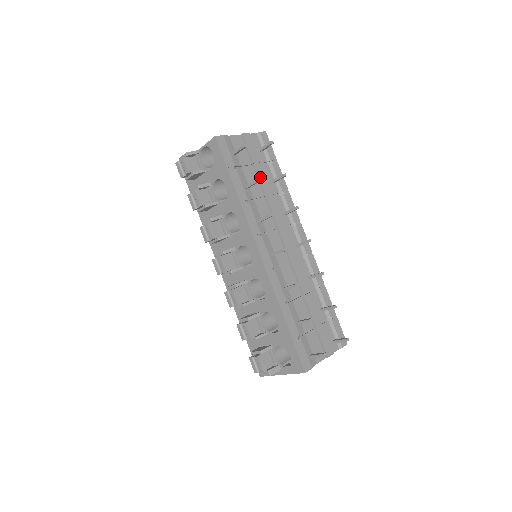
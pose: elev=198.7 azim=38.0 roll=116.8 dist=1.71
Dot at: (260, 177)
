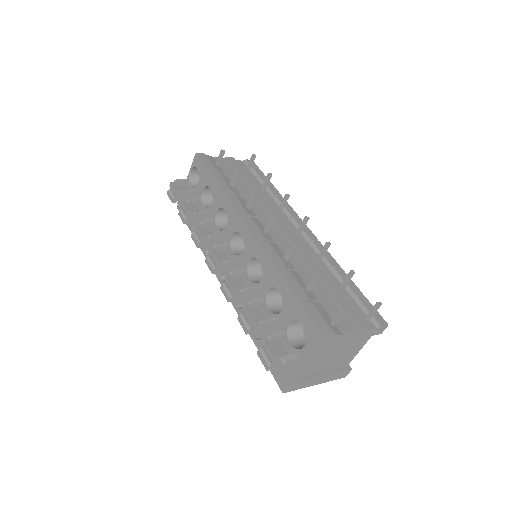
Dot at: (247, 182)
